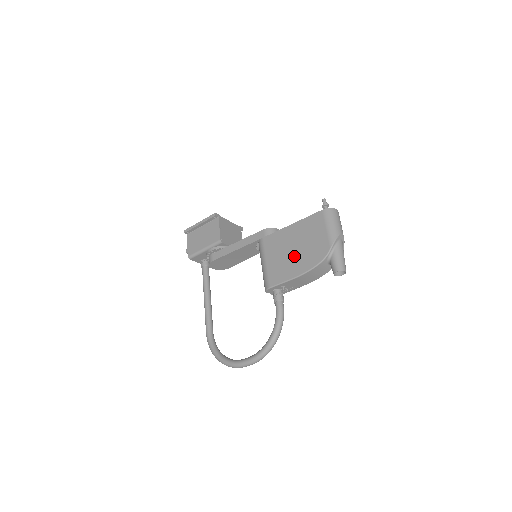
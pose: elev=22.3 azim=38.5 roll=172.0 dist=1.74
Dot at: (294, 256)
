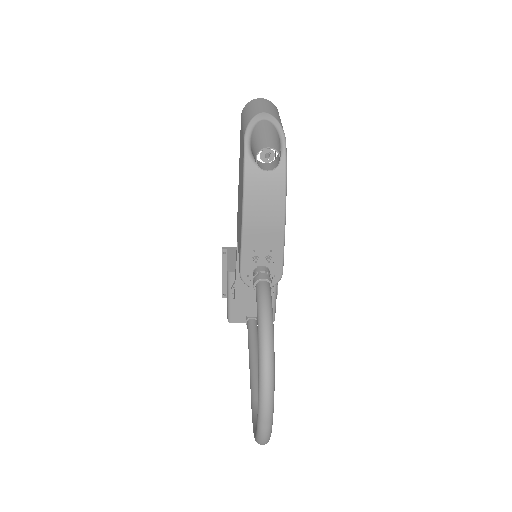
Dot at: (240, 203)
